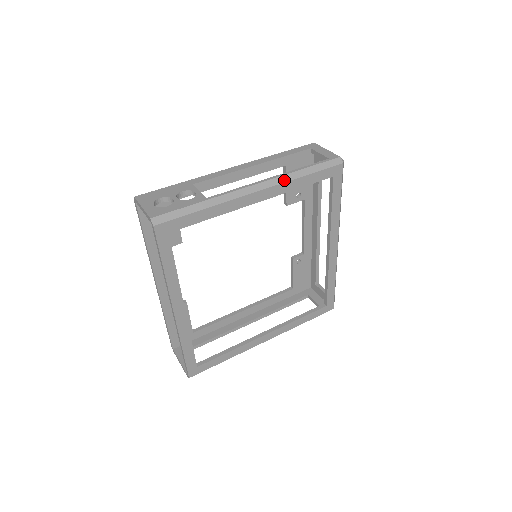
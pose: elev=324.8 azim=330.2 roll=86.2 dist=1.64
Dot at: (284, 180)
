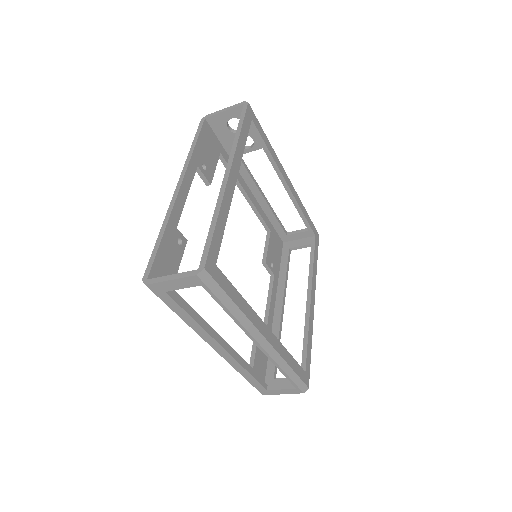
Dot at: (298, 196)
